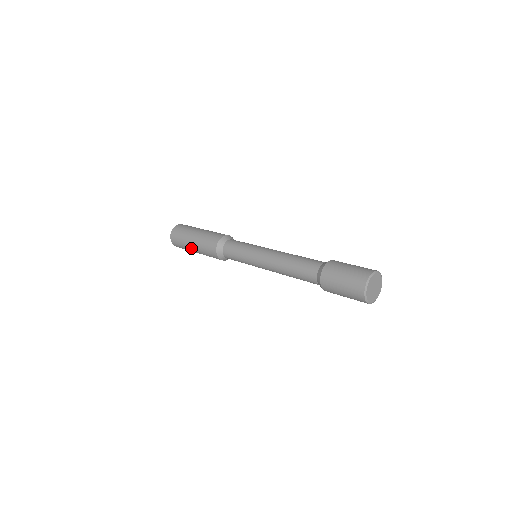
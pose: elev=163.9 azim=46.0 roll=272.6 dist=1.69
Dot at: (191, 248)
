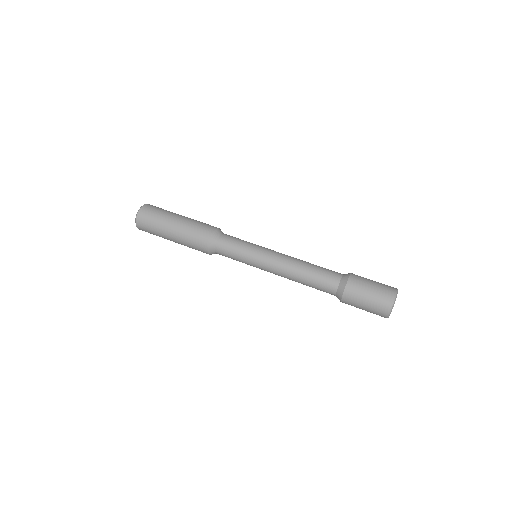
Dot at: occluded
